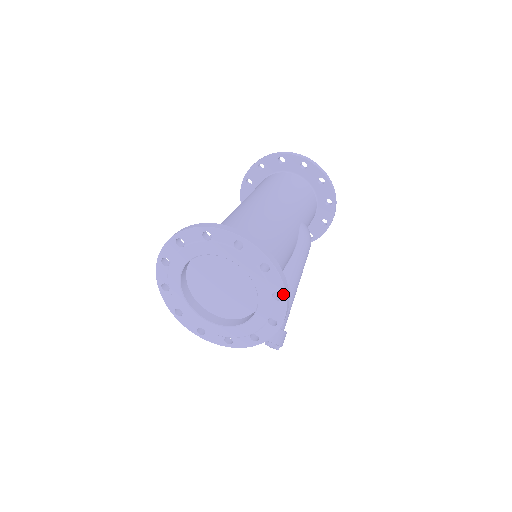
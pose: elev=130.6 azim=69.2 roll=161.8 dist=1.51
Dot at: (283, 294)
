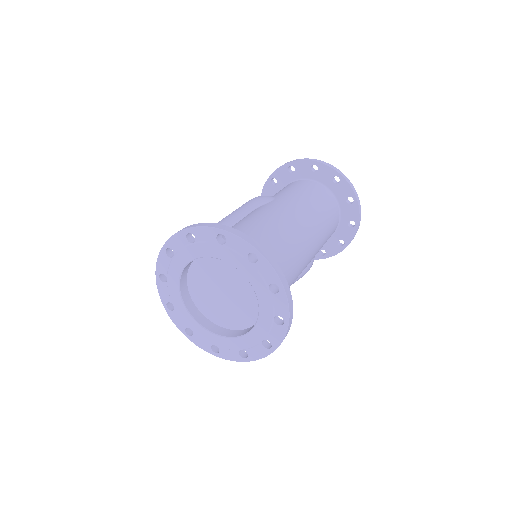
Dot at: (274, 347)
